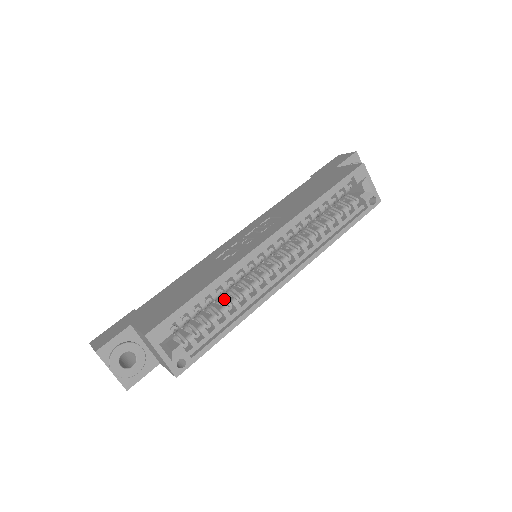
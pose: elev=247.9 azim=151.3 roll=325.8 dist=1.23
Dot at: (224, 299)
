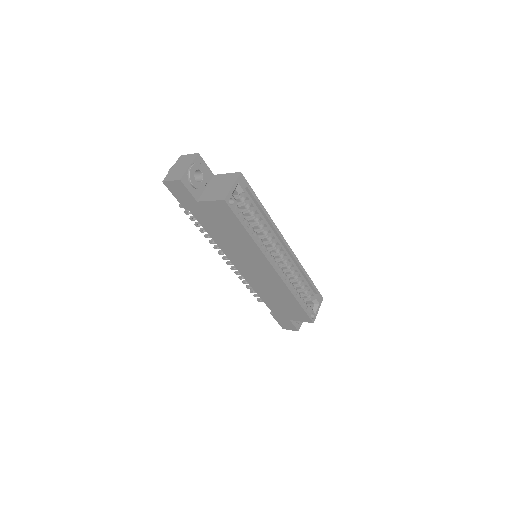
Dot at: occluded
